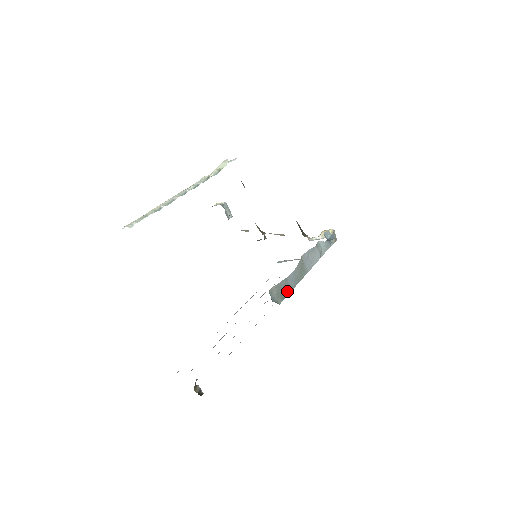
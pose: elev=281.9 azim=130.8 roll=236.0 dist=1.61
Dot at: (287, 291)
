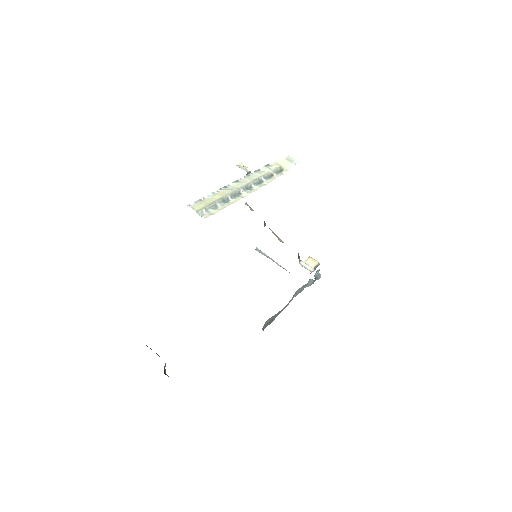
Dot at: (273, 320)
